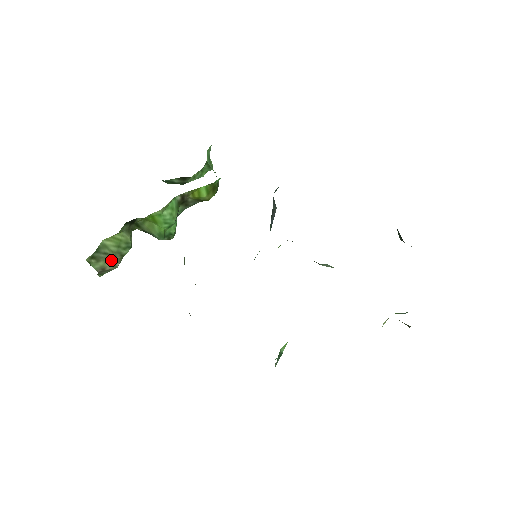
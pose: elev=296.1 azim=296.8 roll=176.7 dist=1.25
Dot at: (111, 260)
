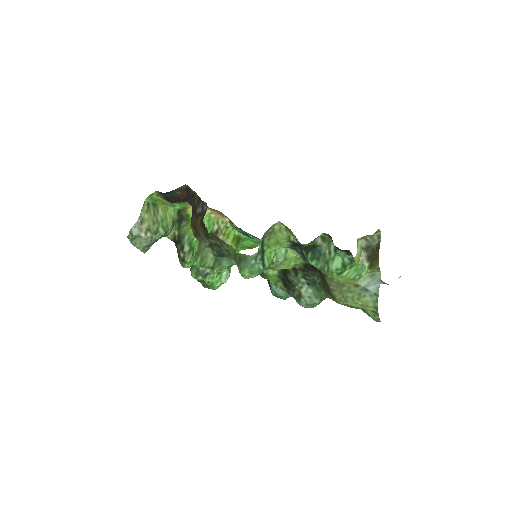
Dot at: (150, 224)
